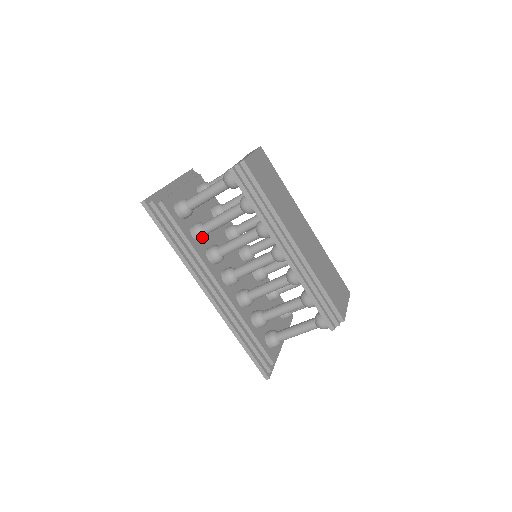
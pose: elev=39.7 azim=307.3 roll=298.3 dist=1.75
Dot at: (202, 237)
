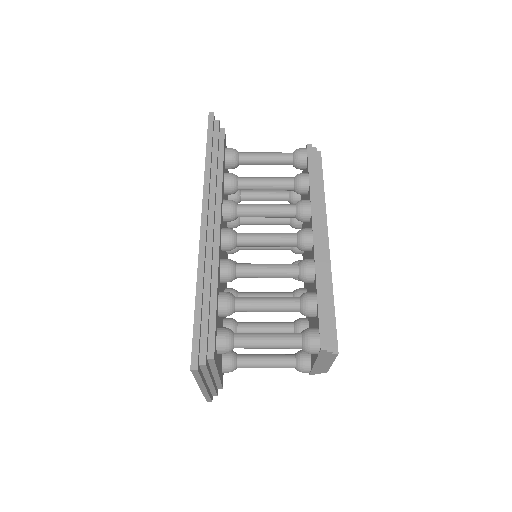
Dot at: (233, 183)
